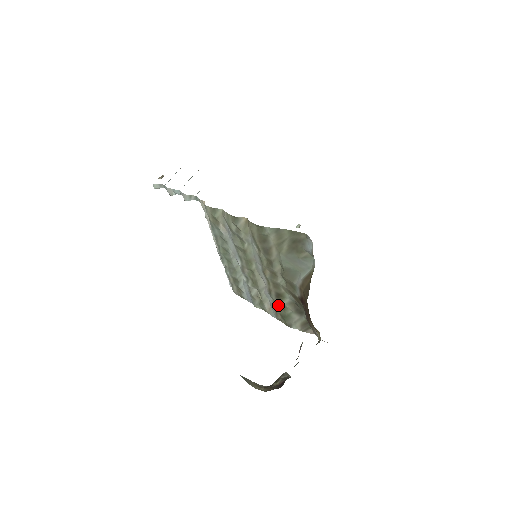
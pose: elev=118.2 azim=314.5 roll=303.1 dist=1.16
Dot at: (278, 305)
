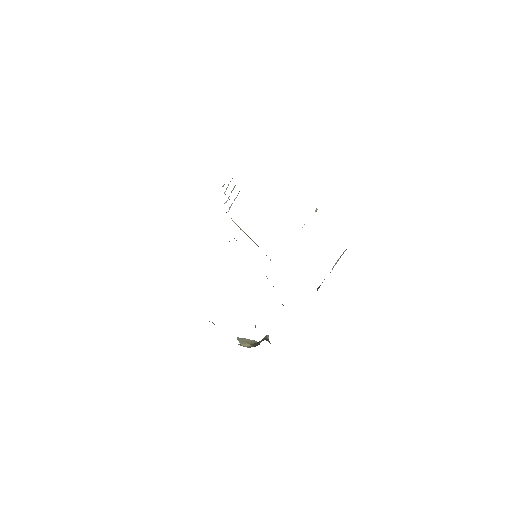
Dot at: occluded
